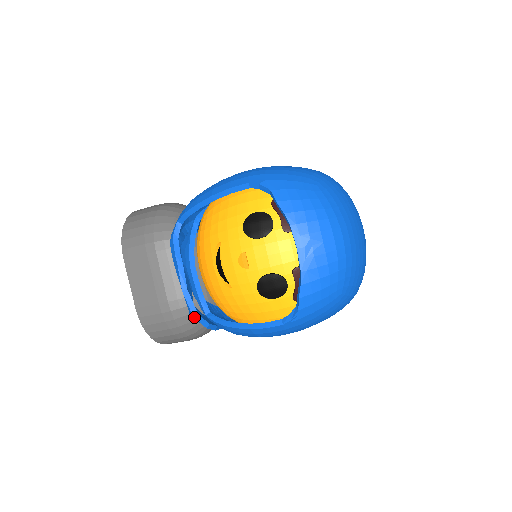
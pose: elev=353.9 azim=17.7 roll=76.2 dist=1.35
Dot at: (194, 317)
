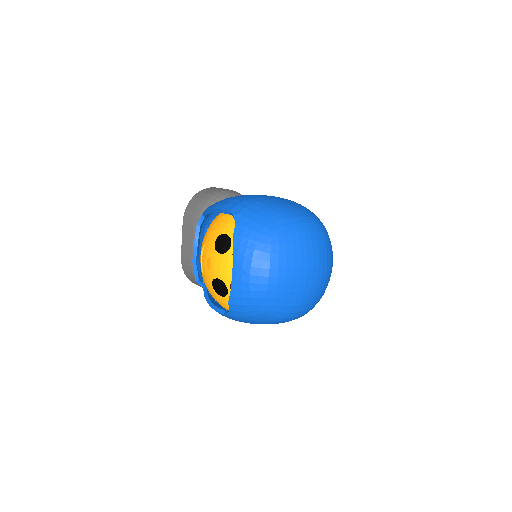
Dot at: (196, 281)
